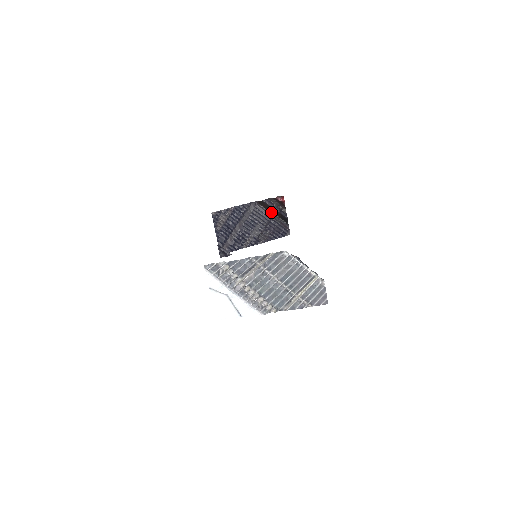
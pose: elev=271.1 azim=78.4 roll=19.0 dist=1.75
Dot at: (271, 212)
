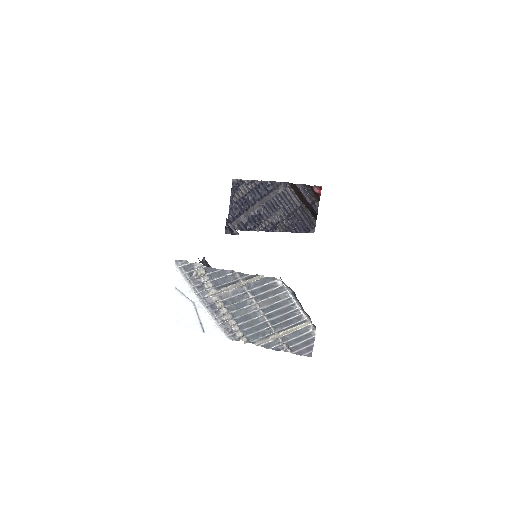
Dot at: (301, 200)
